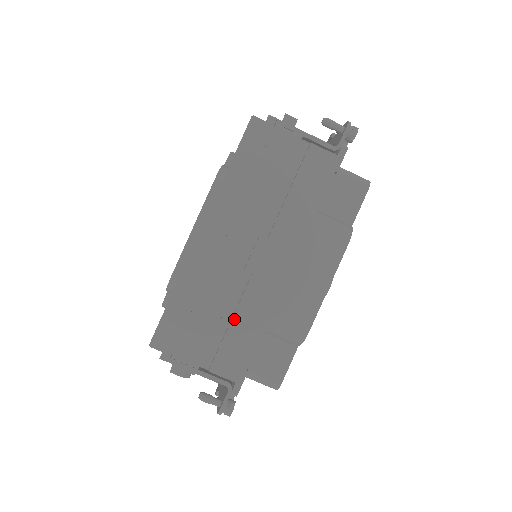
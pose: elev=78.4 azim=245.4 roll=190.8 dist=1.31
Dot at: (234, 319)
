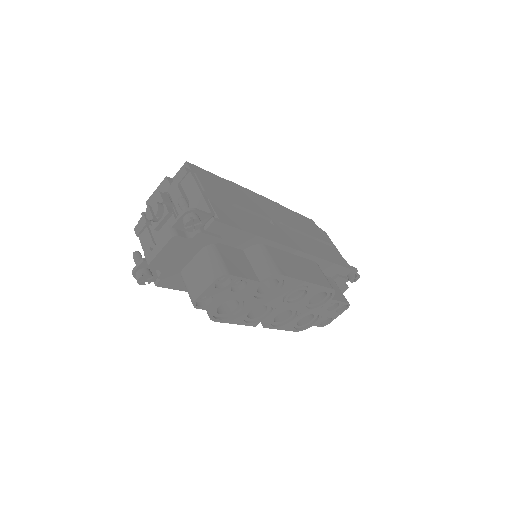
Dot at: (247, 215)
